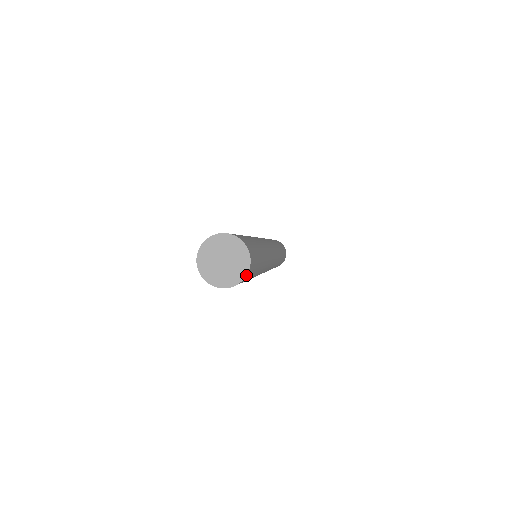
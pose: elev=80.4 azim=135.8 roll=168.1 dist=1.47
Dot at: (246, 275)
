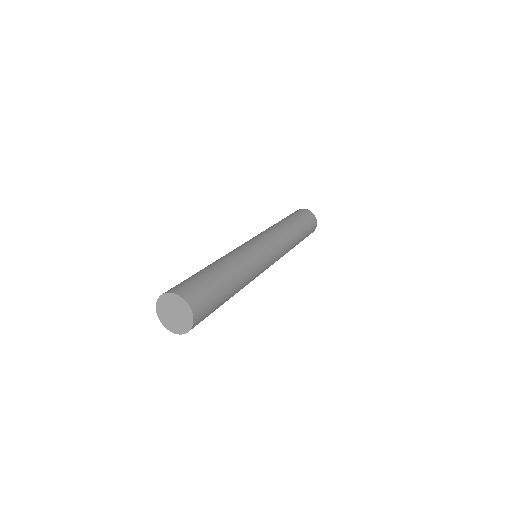
Dot at: (192, 314)
